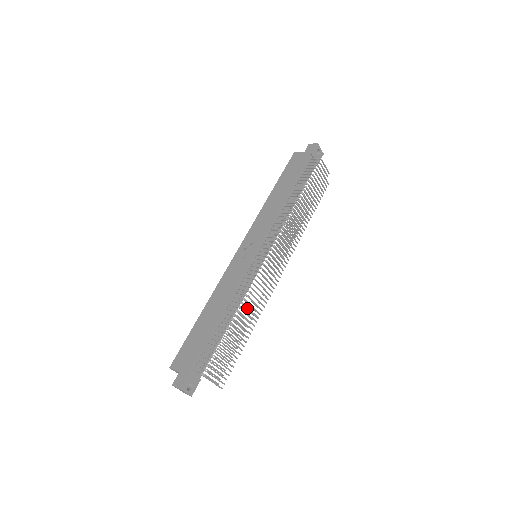
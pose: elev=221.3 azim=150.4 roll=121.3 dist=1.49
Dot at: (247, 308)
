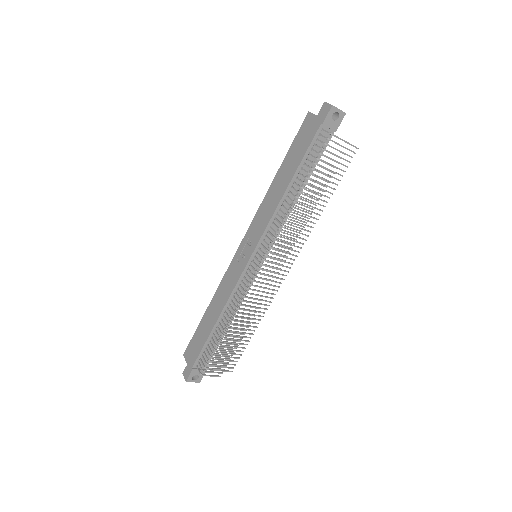
Dot at: (241, 317)
